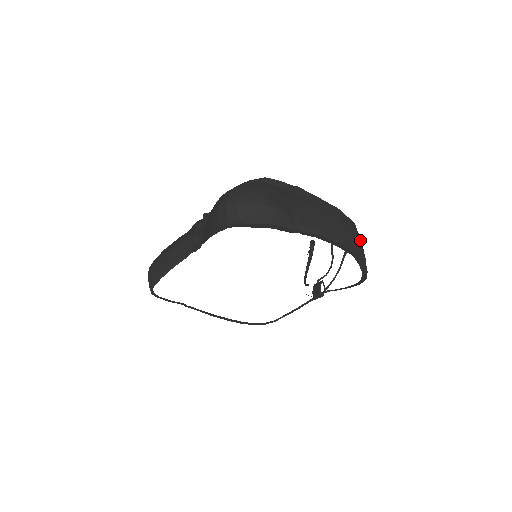
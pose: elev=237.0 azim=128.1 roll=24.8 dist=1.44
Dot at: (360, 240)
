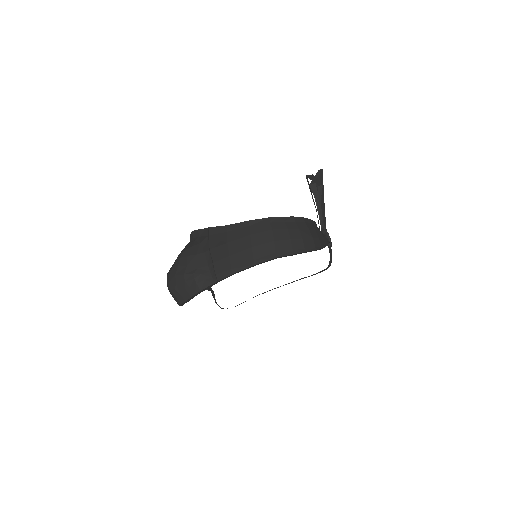
Dot at: (282, 231)
